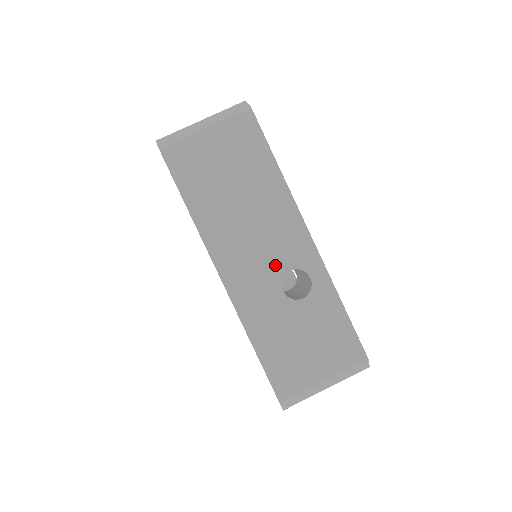
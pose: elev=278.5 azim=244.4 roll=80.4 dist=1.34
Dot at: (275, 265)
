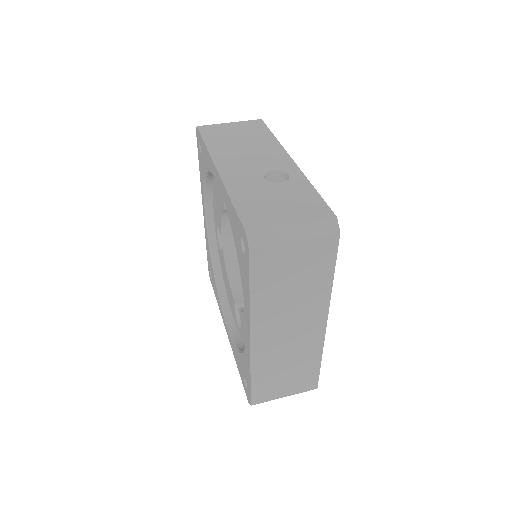
Dot at: (261, 168)
